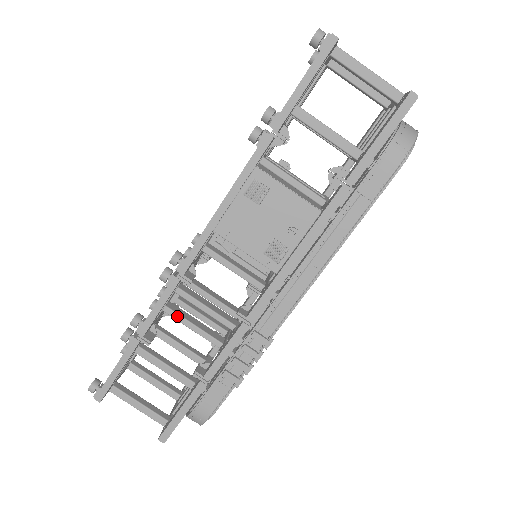
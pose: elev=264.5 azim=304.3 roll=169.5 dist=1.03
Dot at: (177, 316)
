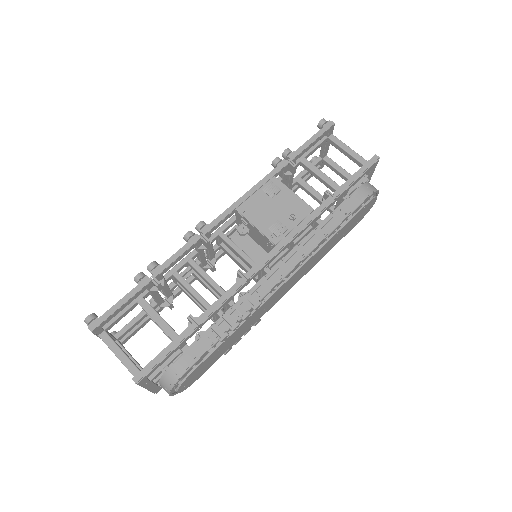
Dot at: (183, 281)
